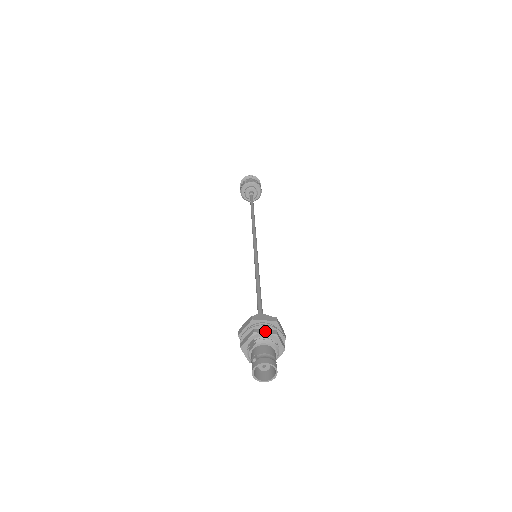
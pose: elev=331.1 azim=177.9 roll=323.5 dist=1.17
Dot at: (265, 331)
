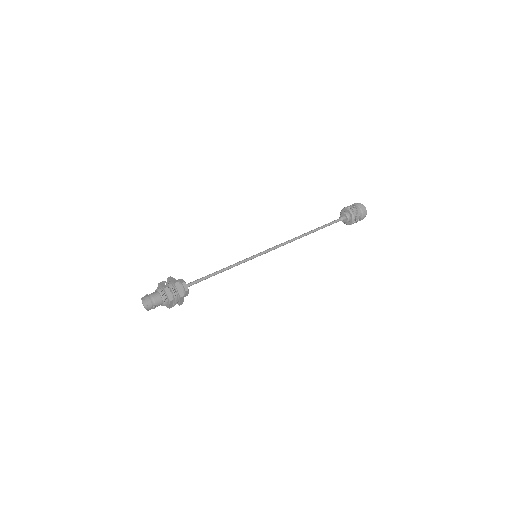
Dot at: (163, 285)
